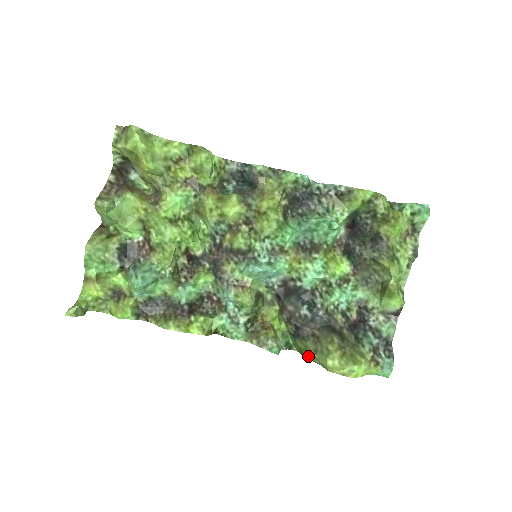
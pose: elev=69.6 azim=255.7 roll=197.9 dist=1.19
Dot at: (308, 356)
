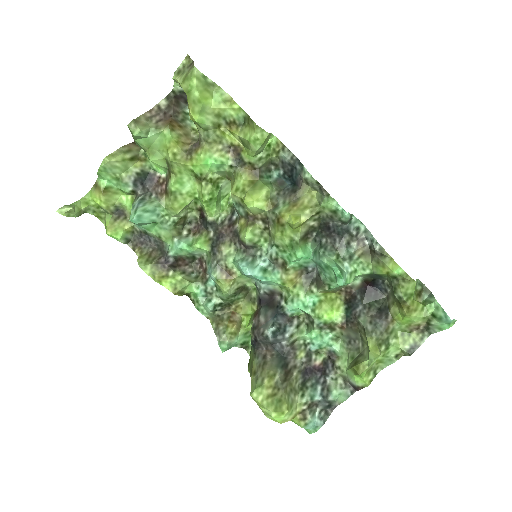
Dot at: (250, 370)
